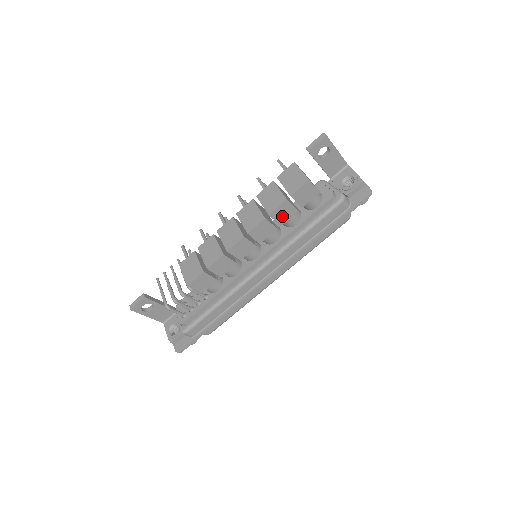
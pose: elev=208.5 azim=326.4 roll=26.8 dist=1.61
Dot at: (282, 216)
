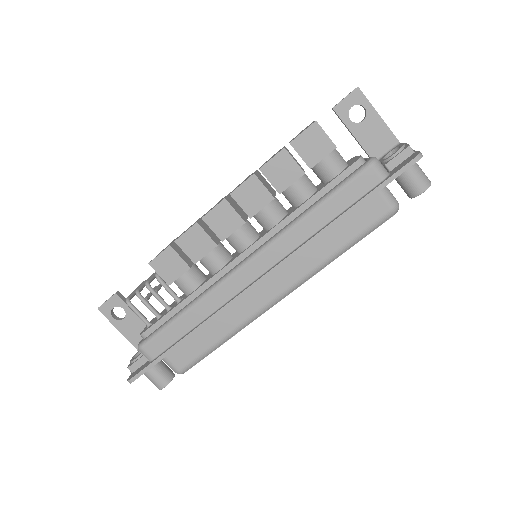
Dot at: (280, 177)
